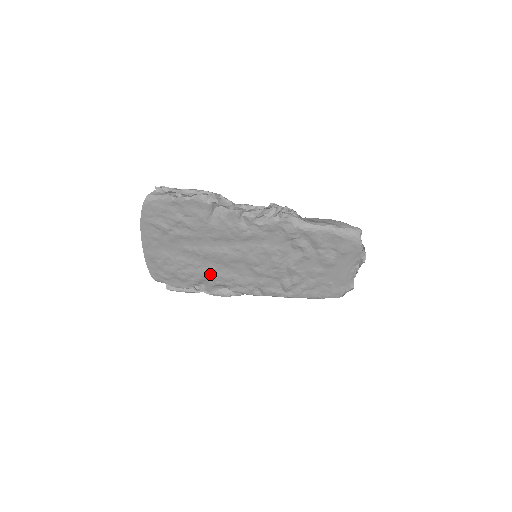
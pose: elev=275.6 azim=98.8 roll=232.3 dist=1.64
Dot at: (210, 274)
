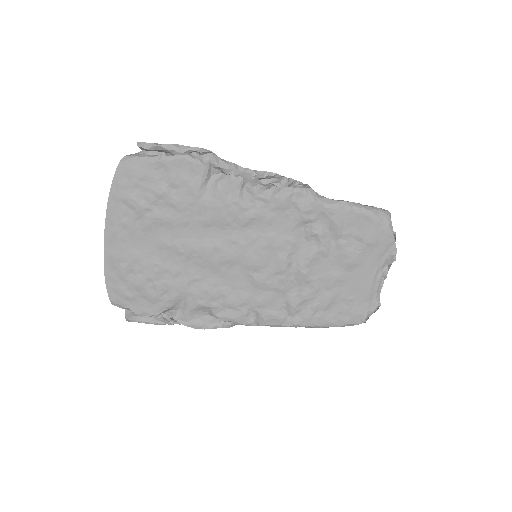
Dot at: (191, 287)
